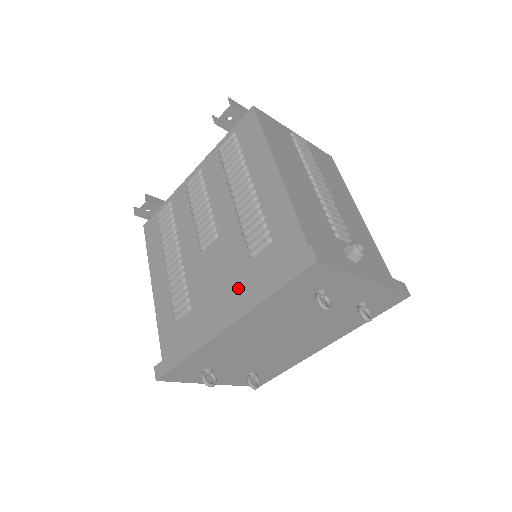
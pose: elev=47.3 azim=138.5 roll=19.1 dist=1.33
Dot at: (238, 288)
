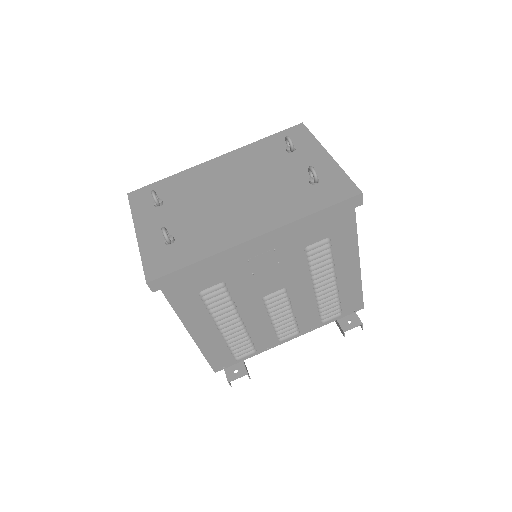
Dot at: occluded
